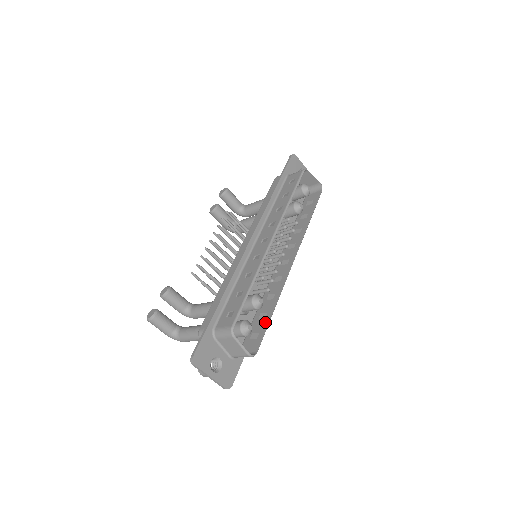
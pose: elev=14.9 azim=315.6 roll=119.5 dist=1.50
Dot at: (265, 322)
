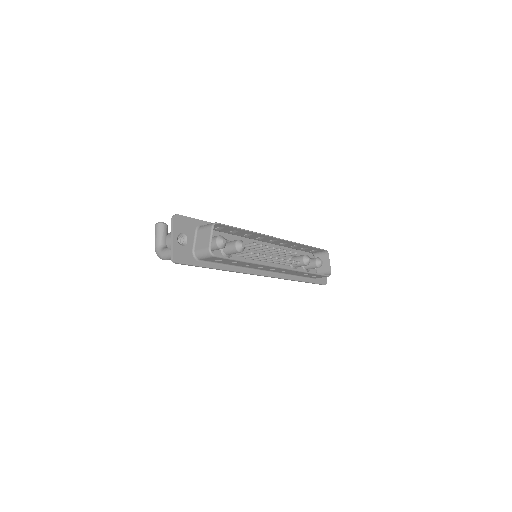
Dot at: (234, 259)
